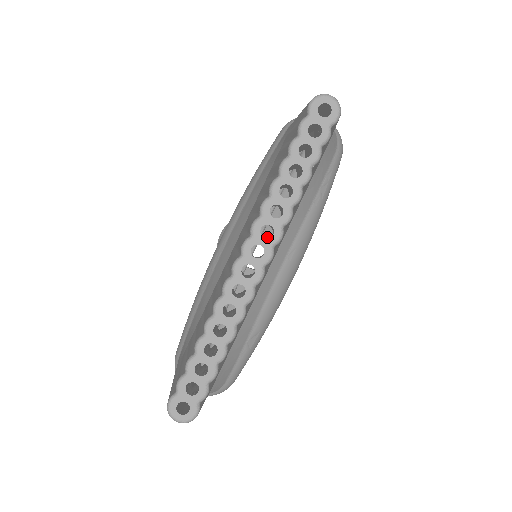
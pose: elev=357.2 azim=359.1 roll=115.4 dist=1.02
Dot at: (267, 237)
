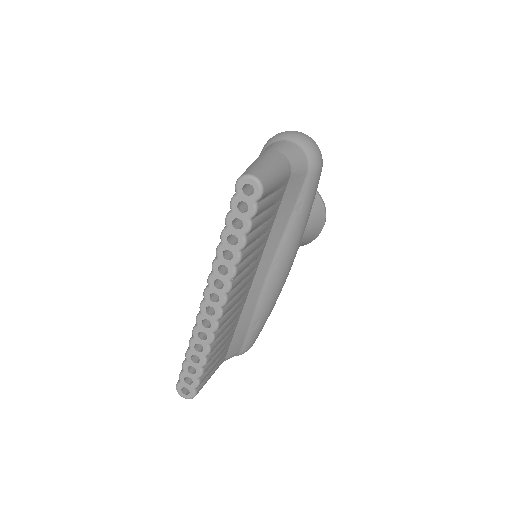
Dot at: occluded
